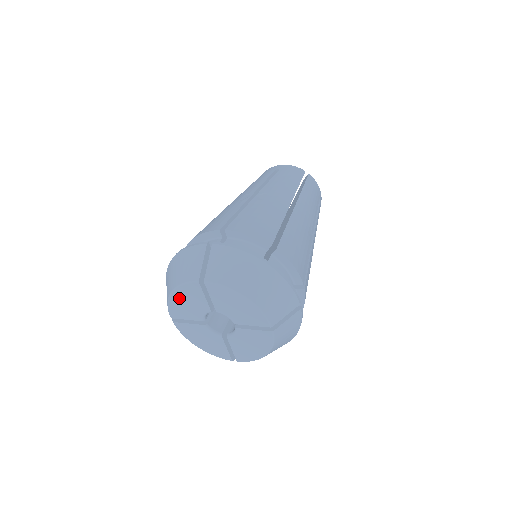
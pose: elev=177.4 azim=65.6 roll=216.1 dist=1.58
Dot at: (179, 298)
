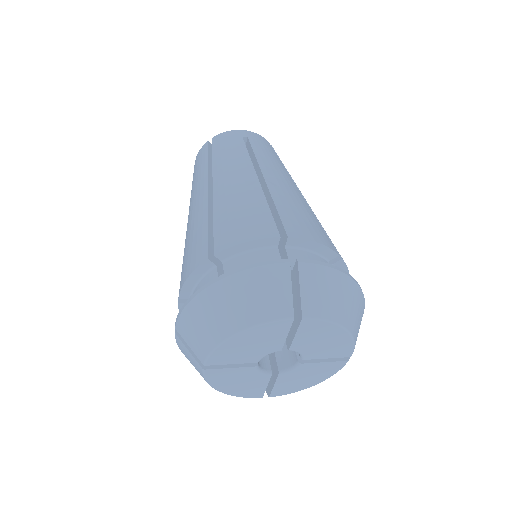
Dot at: (242, 340)
